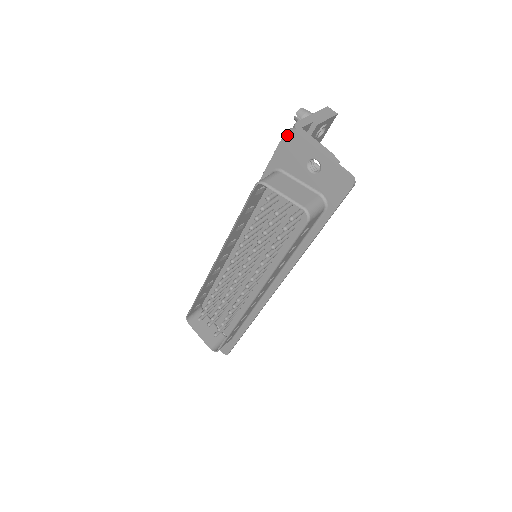
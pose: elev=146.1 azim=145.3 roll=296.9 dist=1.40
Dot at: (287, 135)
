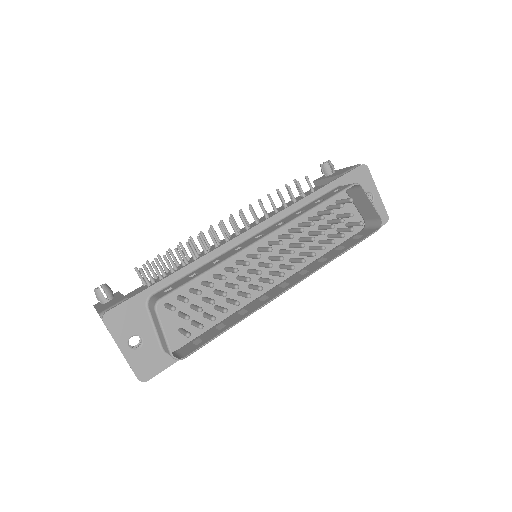
Dot at: (362, 167)
